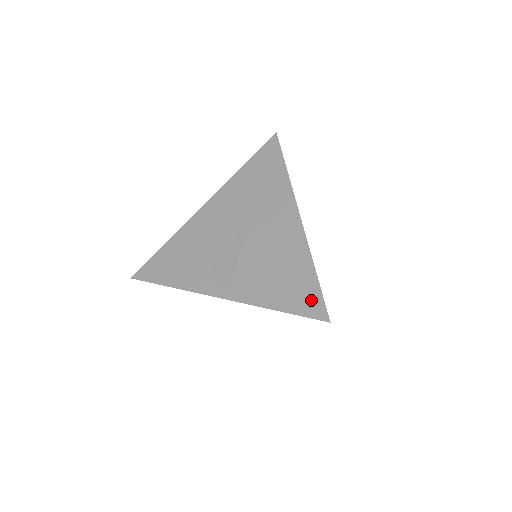
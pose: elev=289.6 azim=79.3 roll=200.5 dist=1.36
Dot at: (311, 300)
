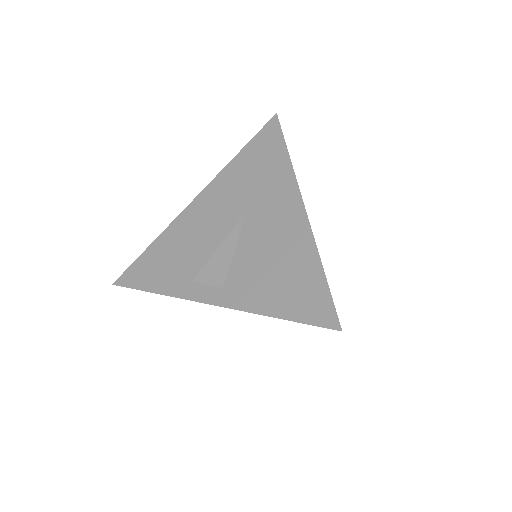
Dot at: (318, 304)
